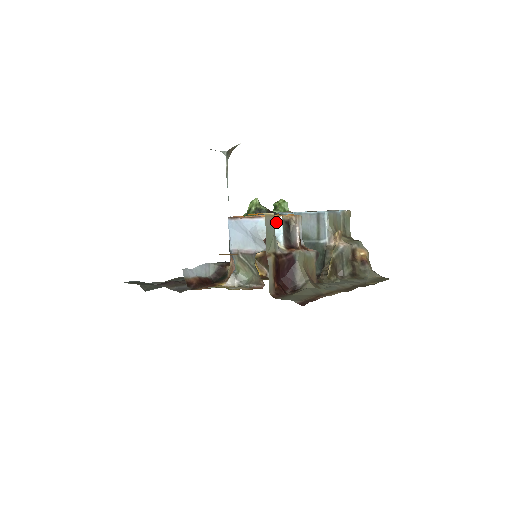
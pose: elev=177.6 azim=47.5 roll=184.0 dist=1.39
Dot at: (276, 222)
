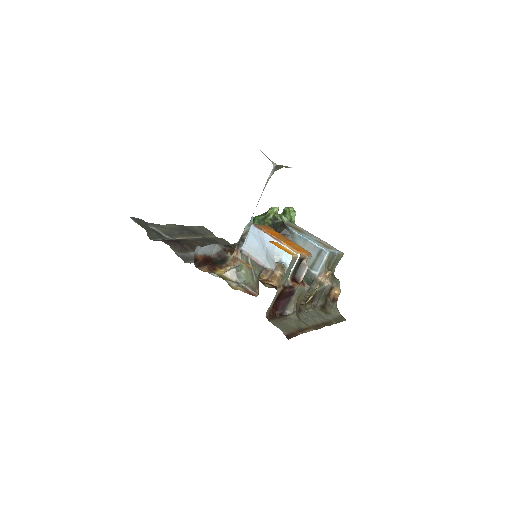
Dot at: occluded
